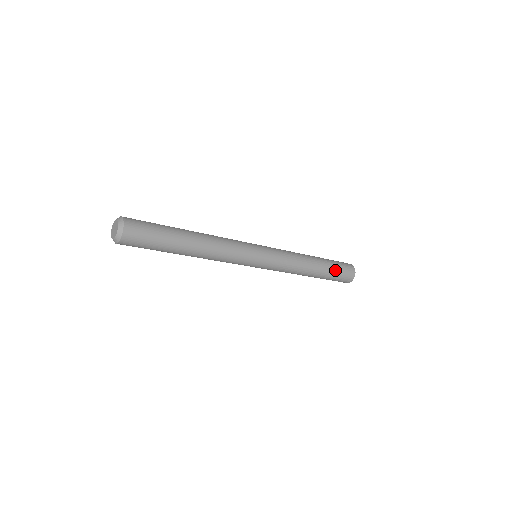
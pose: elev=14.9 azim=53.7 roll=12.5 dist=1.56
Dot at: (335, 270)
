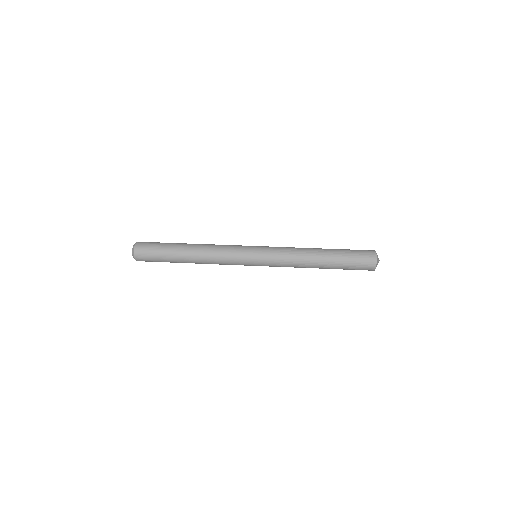
Dot at: (345, 267)
